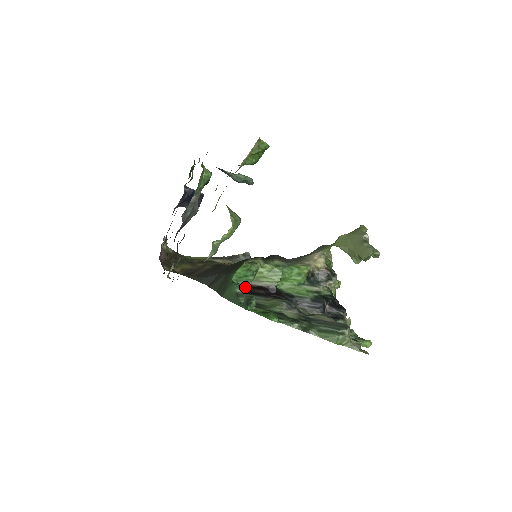
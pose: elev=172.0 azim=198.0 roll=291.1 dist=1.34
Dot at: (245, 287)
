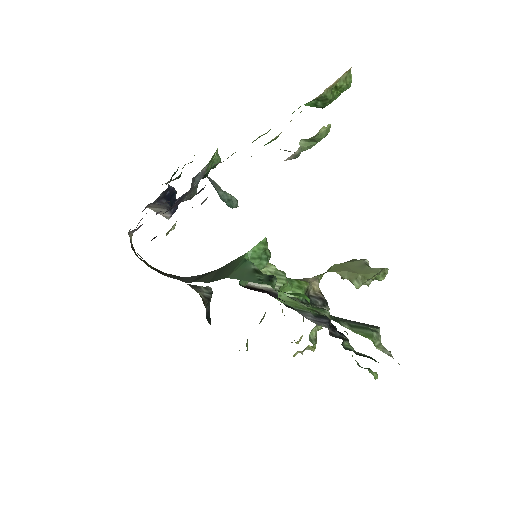
Dot at: occluded
